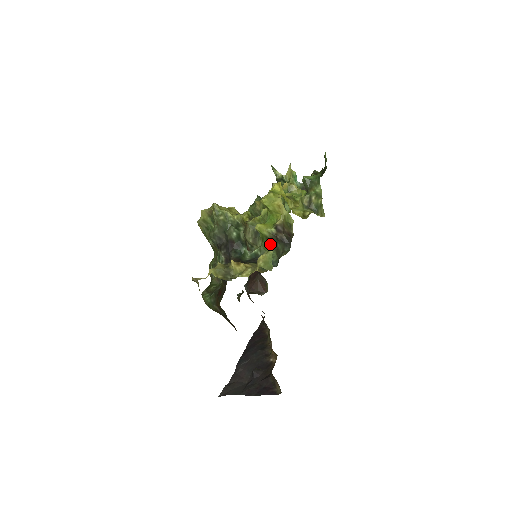
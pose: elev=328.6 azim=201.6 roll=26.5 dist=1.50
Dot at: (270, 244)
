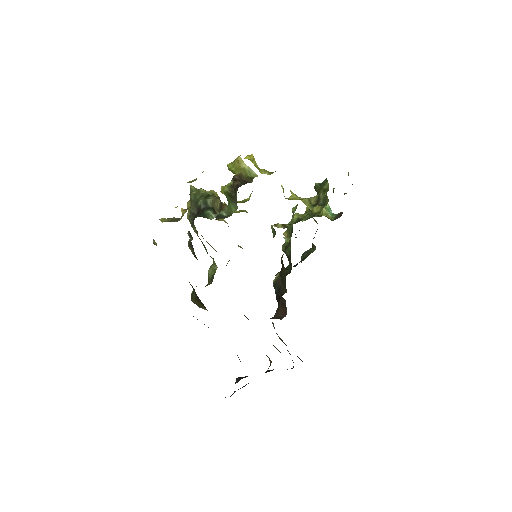
Dot at: (232, 200)
